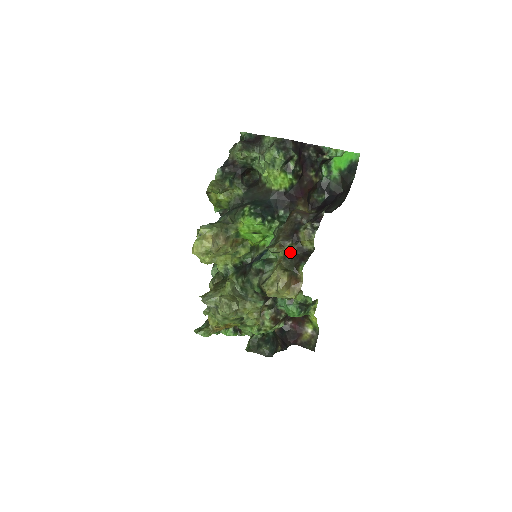
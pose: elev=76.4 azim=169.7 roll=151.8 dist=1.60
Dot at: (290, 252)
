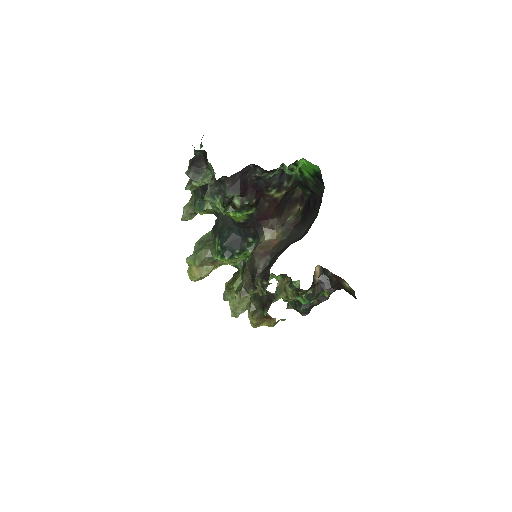
Dot at: (257, 293)
